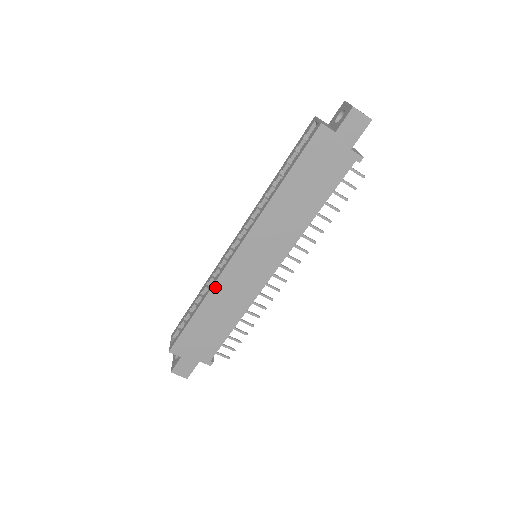
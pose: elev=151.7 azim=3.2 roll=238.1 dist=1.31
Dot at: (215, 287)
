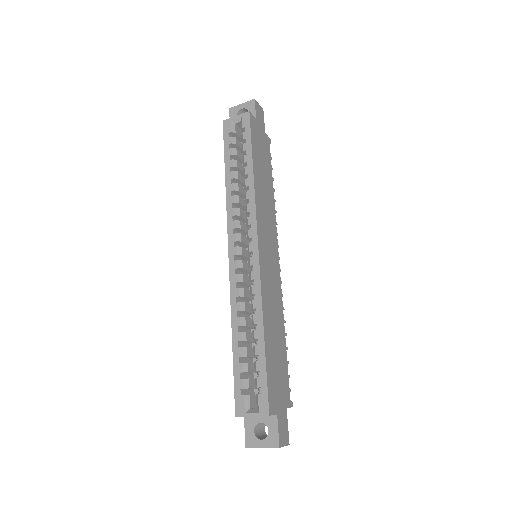
Dot at: (263, 295)
